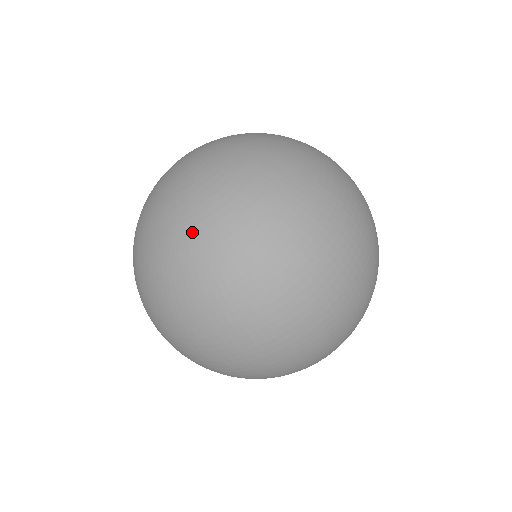
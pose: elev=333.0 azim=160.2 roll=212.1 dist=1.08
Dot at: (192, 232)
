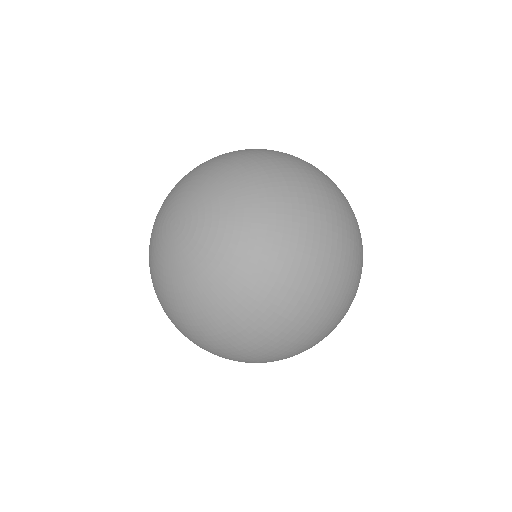
Dot at: (157, 289)
